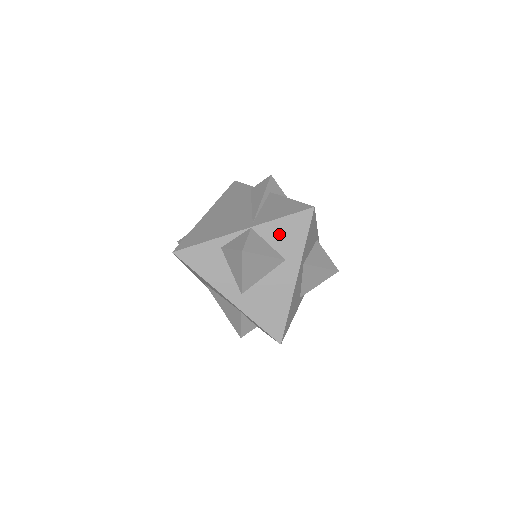
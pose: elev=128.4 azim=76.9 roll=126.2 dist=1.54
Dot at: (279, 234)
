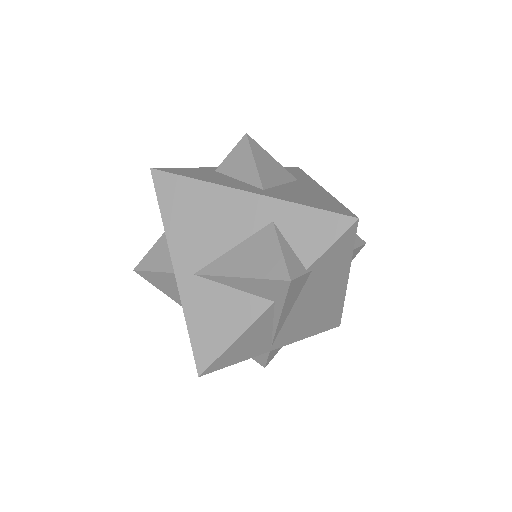
Dot at: occluded
